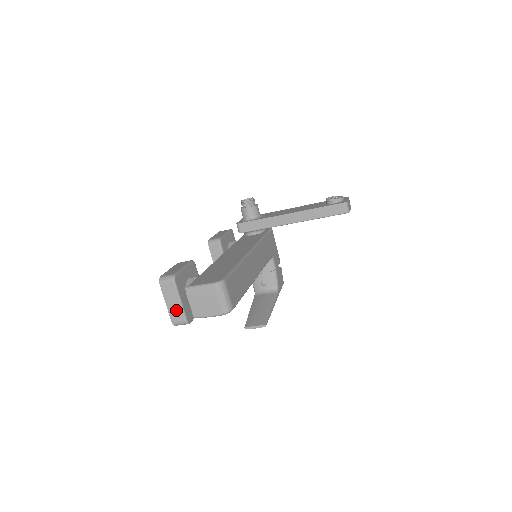
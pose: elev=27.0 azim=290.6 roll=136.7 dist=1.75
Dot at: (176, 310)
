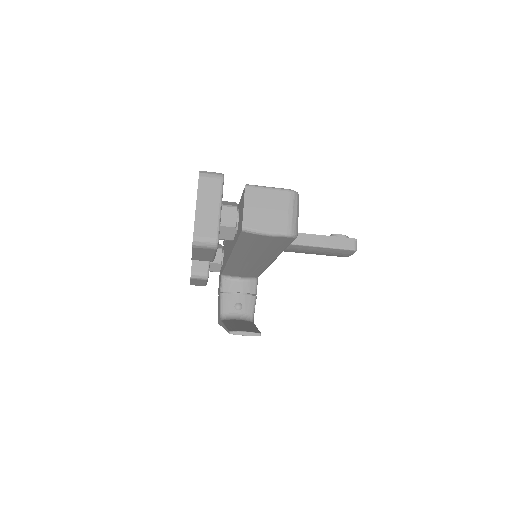
Dot at: (209, 219)
